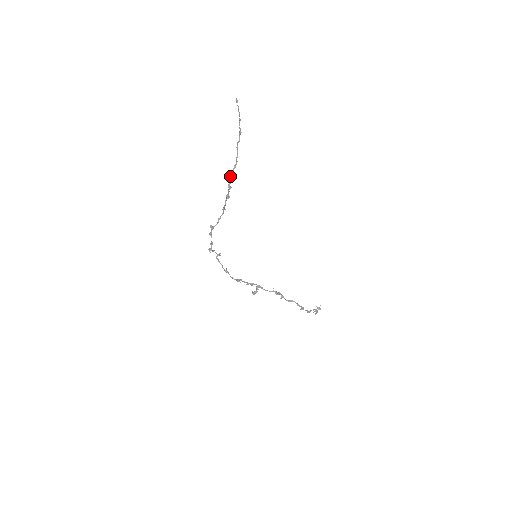
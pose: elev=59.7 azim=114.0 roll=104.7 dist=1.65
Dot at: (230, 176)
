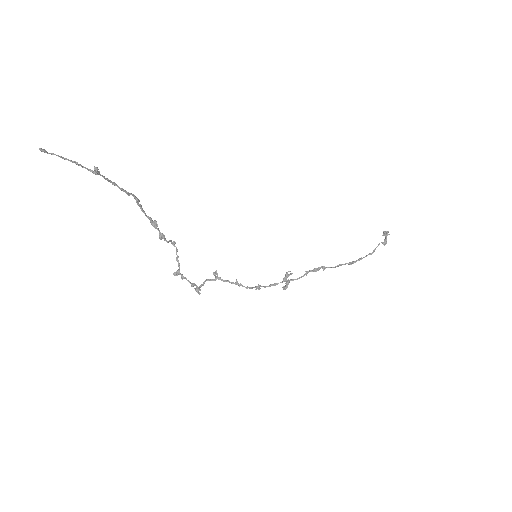
Dot at: occluded
